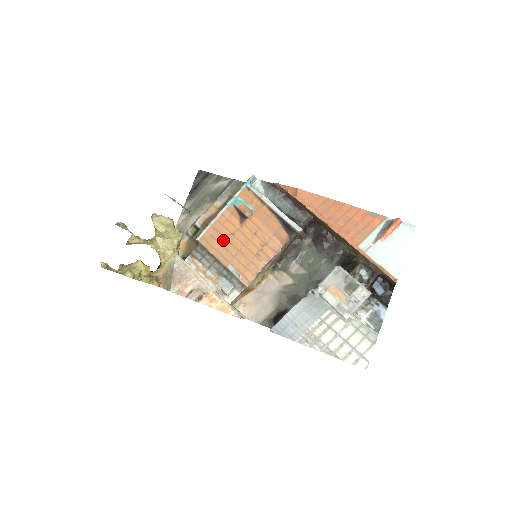
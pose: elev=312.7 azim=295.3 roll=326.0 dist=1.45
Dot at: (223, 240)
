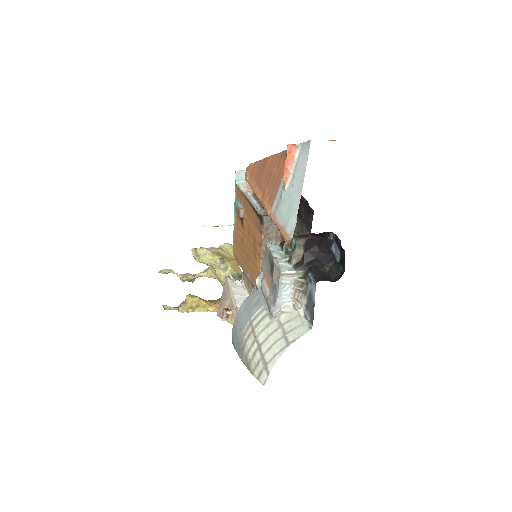
Dot at: (240, 249)
